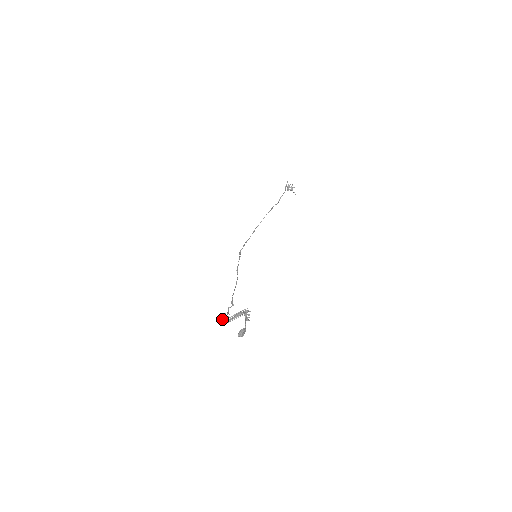
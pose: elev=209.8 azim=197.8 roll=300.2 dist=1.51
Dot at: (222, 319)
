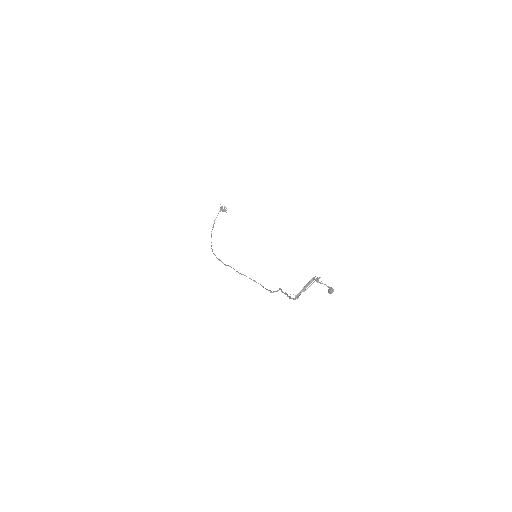
Dot at: (290, 296)
